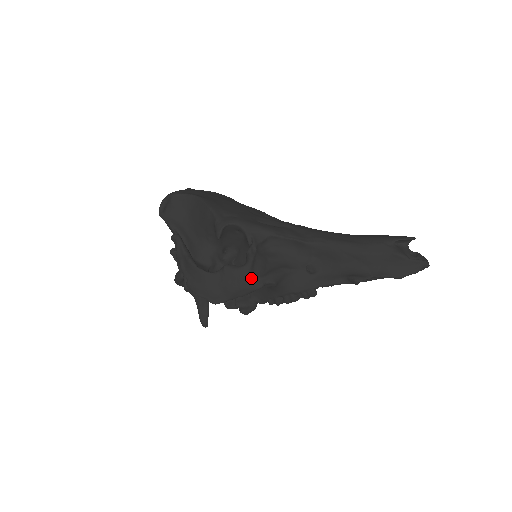
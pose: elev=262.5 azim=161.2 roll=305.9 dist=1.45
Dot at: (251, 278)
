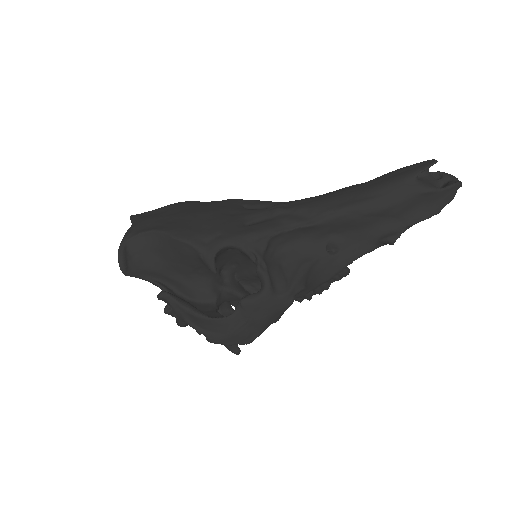
Dot at: (278, 299)
